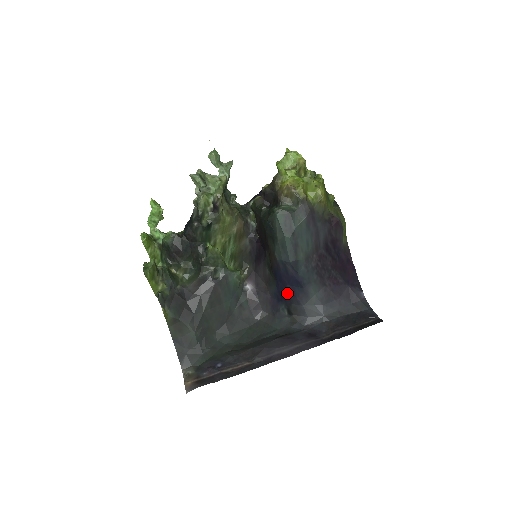
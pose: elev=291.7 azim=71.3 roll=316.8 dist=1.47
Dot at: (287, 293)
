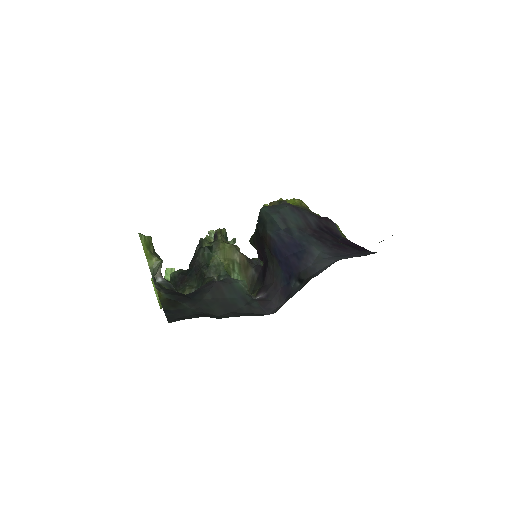
Dot at: (292, 264)
